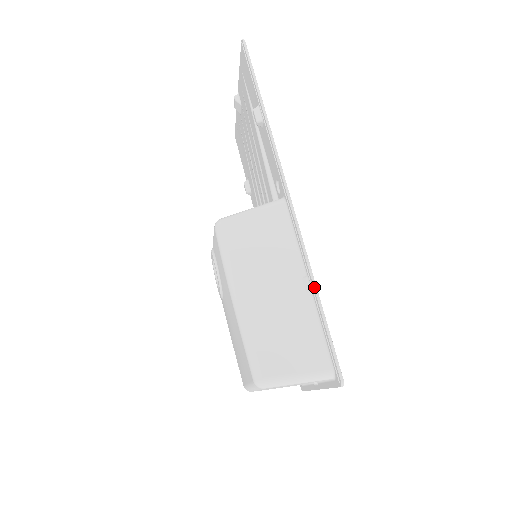
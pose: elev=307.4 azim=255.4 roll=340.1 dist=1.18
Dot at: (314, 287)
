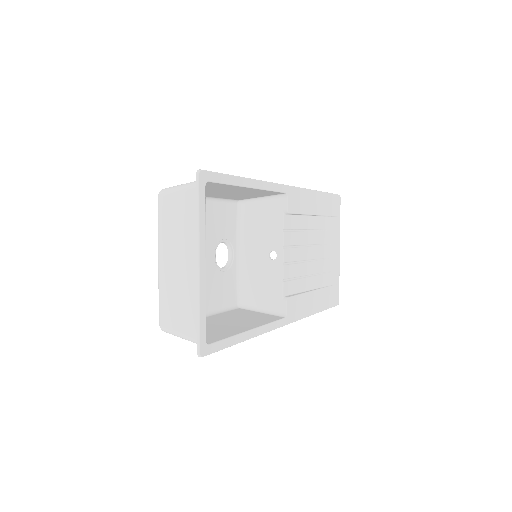
Dot at: (247, 178)
